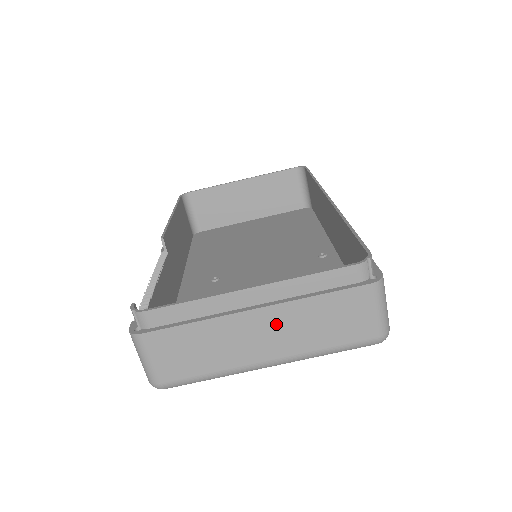
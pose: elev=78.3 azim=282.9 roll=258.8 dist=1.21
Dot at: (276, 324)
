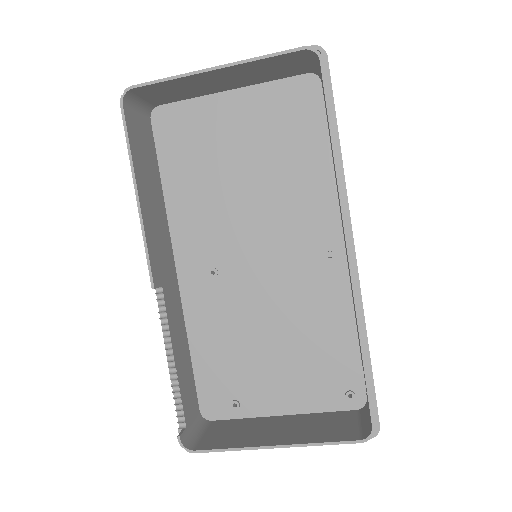
Dot at: occluded
